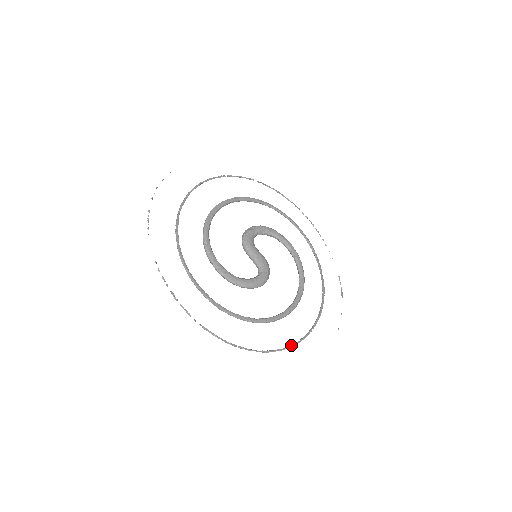
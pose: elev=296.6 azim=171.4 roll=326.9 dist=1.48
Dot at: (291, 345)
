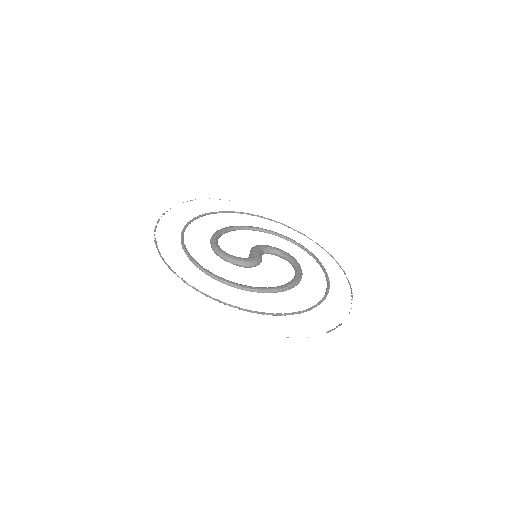
Dot at: (214, 298)
